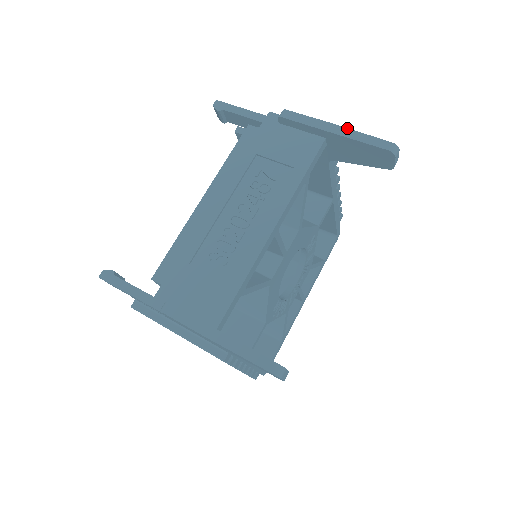
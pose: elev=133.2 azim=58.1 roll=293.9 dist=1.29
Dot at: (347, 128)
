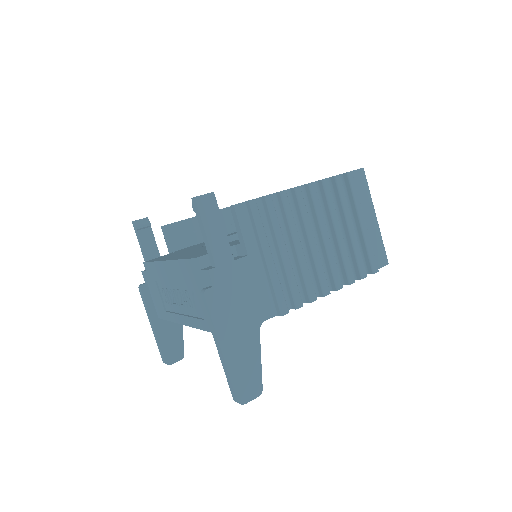
Dot at: (224, 359)
